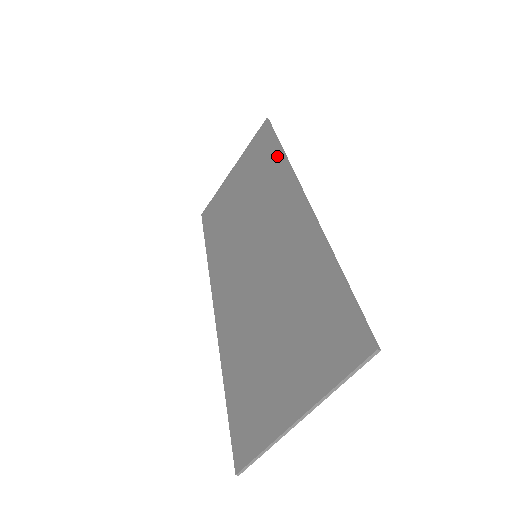
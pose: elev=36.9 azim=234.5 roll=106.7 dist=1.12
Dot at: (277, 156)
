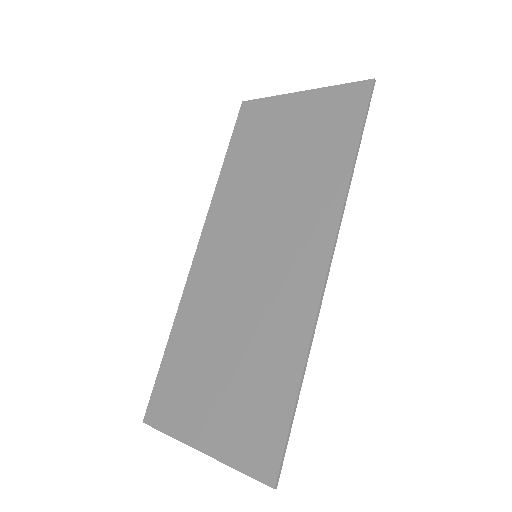
Dot at: (344, 165)
